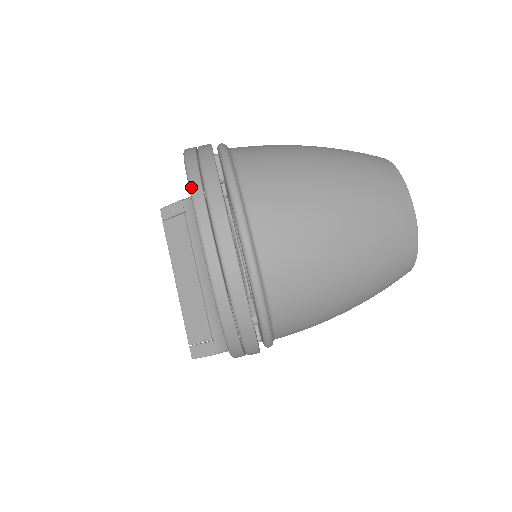
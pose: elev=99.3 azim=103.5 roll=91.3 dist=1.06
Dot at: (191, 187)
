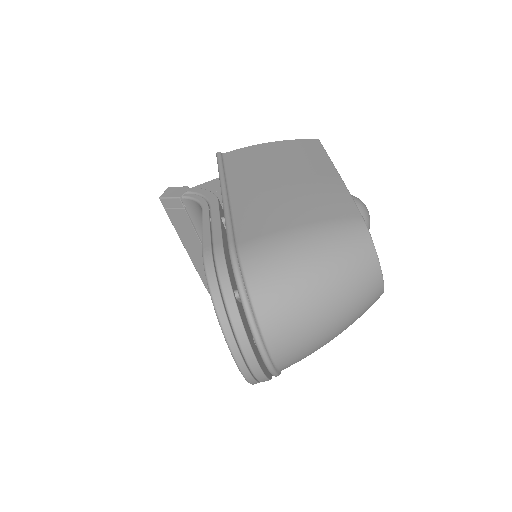
Dot at: (227, 342)
